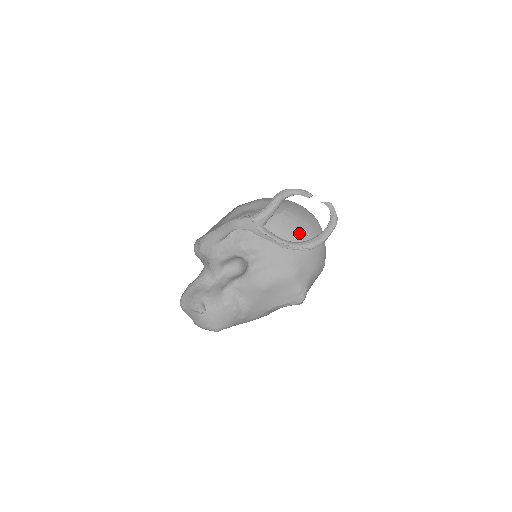
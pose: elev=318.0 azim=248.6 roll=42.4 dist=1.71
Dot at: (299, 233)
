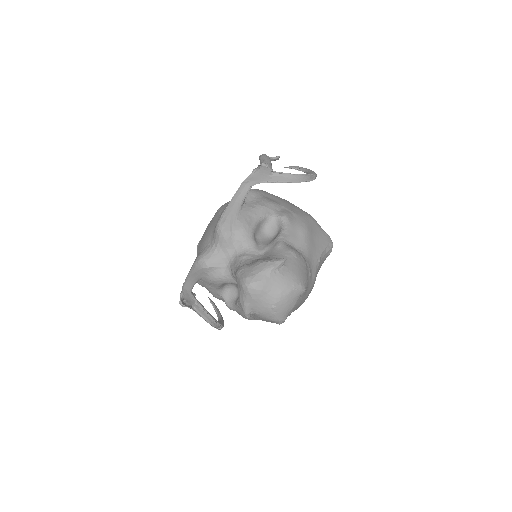
Dot at: occluded
